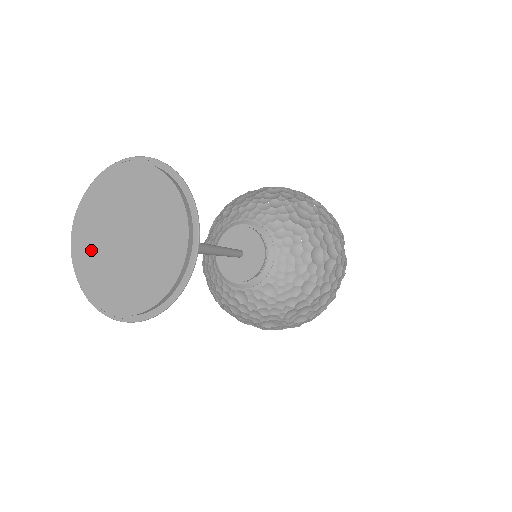
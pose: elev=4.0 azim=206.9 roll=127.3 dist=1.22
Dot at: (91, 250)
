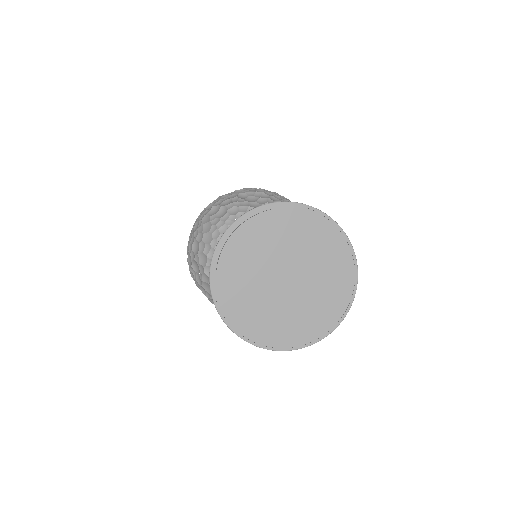
Dot at: (270, 318)
